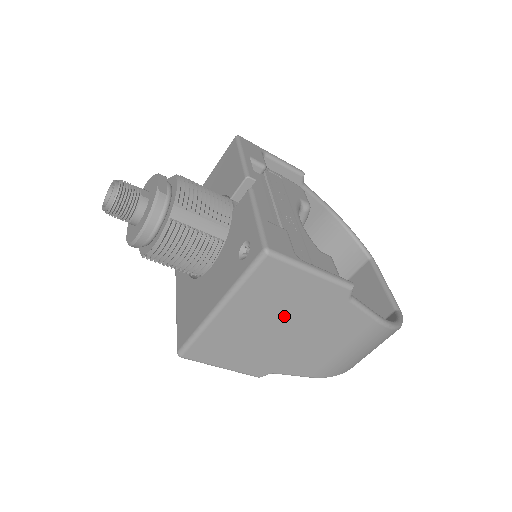
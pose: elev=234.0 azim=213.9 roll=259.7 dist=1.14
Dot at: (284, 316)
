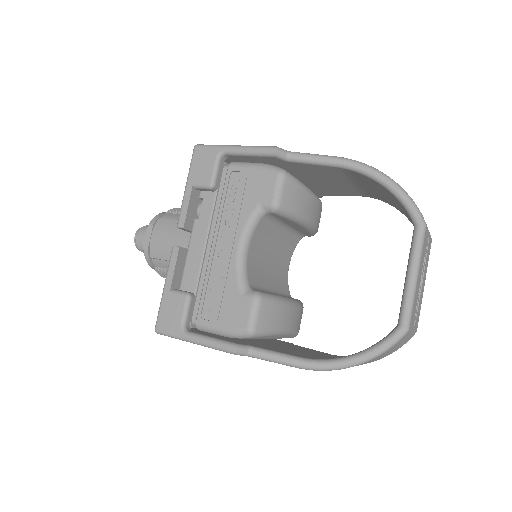
Dot at: occluded
